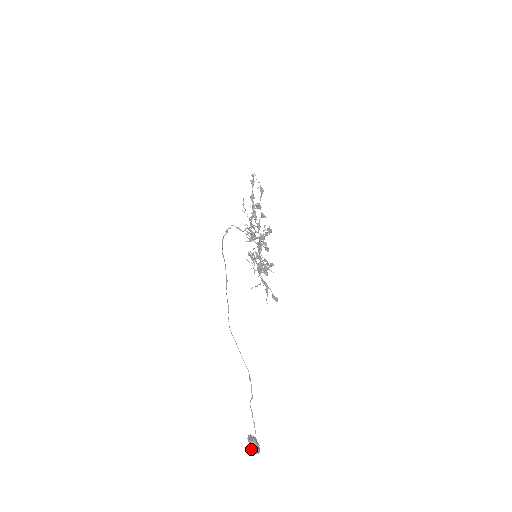
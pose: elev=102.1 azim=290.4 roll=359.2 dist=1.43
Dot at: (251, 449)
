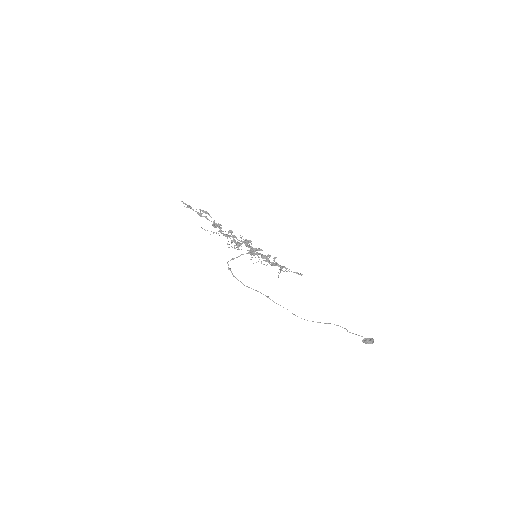
Dot at: occluded
